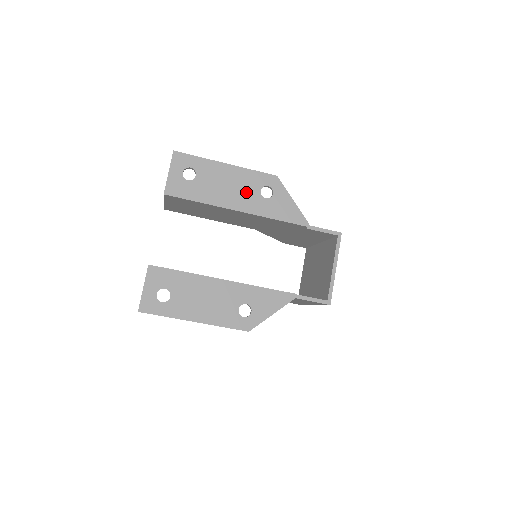
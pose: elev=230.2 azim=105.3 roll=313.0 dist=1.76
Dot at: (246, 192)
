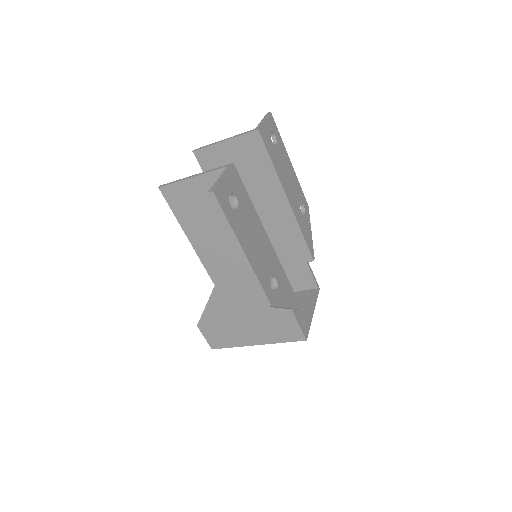
Dot at: (294, 194)
